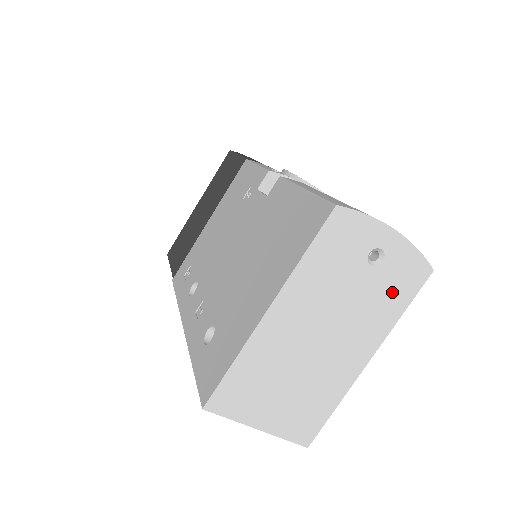
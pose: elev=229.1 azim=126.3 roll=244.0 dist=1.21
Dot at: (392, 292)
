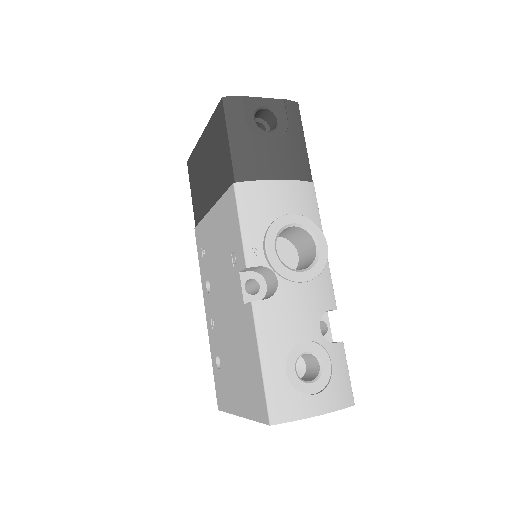
Dot at: occluded
